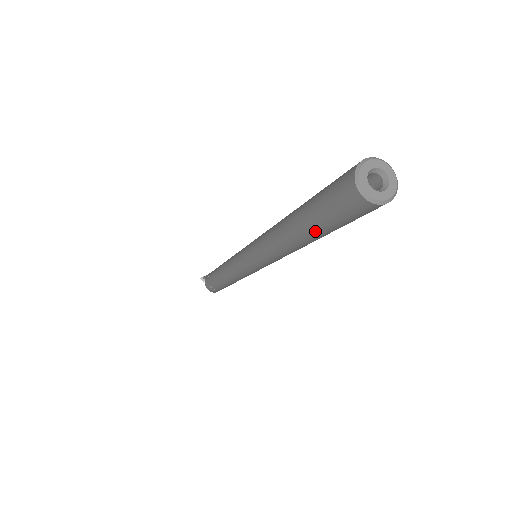
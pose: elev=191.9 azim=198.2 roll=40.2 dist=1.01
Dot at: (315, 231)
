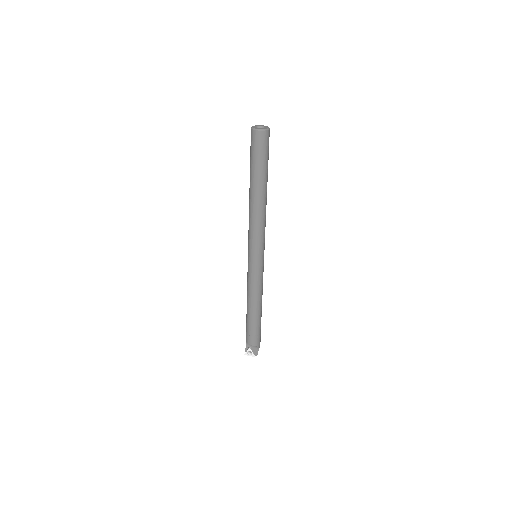
Dot at: (260, 175)
